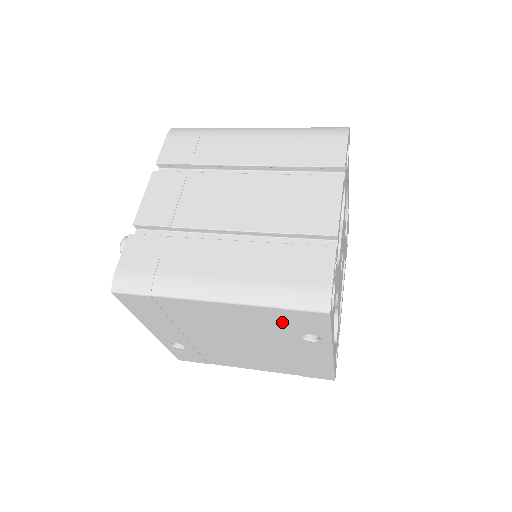
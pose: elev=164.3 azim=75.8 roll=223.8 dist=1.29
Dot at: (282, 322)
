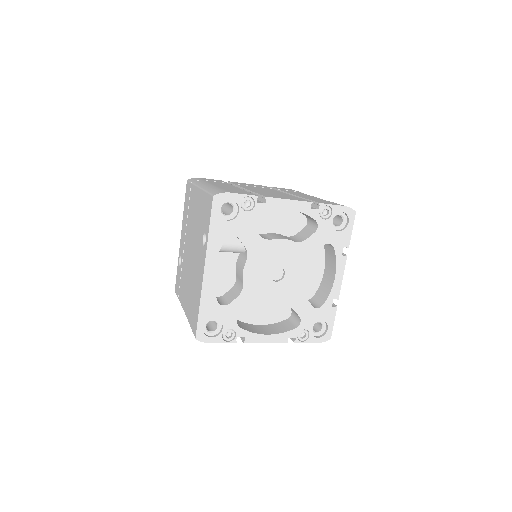
Dot at: (204, 214)
